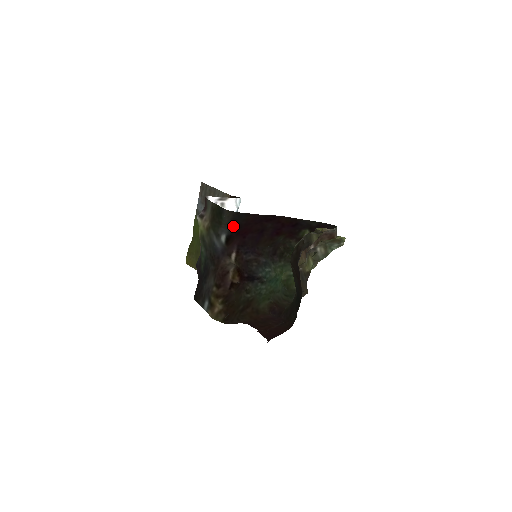
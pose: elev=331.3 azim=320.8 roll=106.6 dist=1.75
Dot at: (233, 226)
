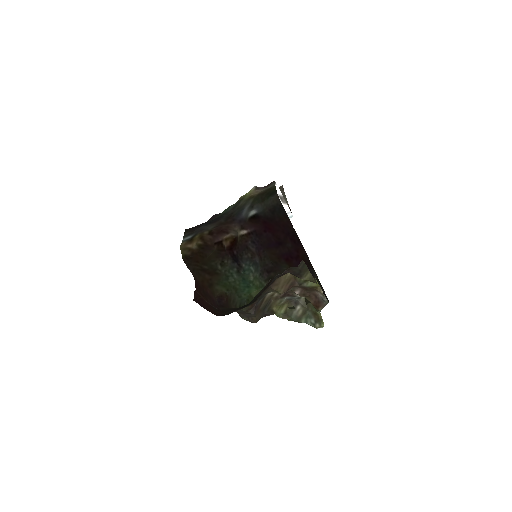
Dot at: (268, 212)
